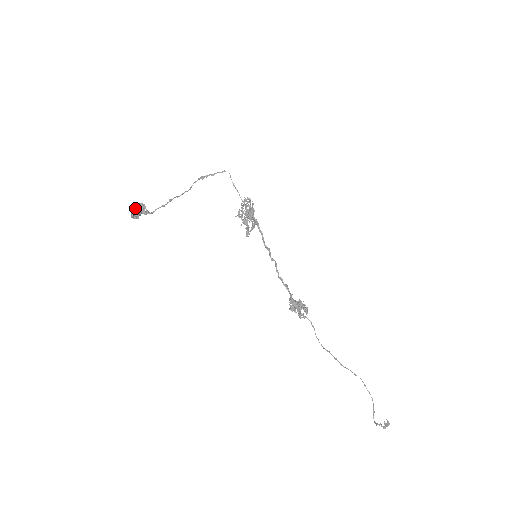
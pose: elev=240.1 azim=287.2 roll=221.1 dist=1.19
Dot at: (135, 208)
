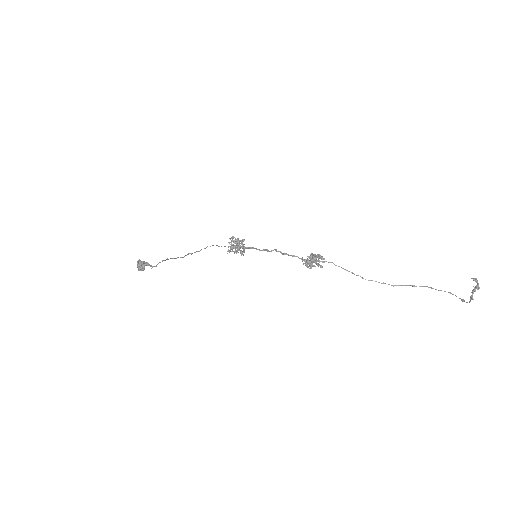
Dot at: (138, 261)
